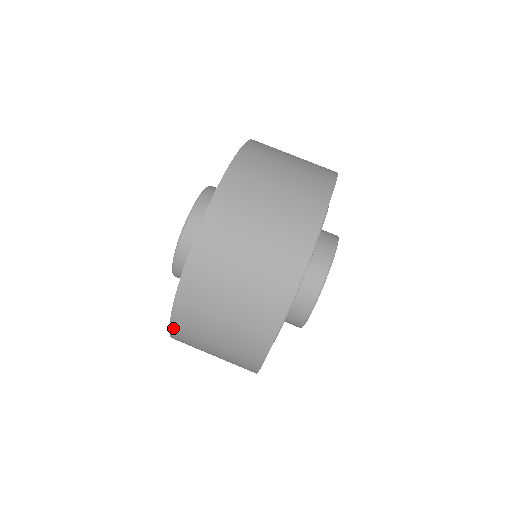
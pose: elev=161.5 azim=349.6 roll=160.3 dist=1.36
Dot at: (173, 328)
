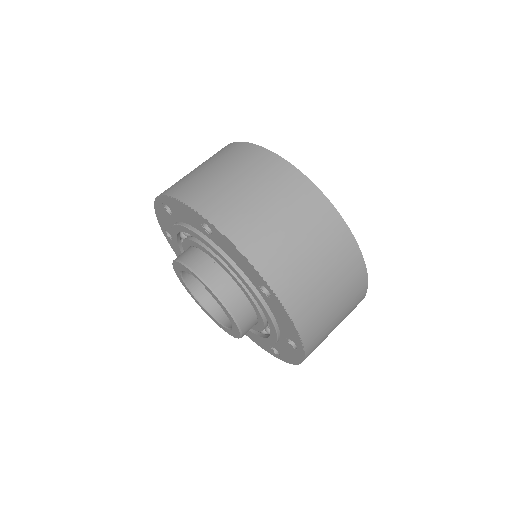
Dot at: occluded
